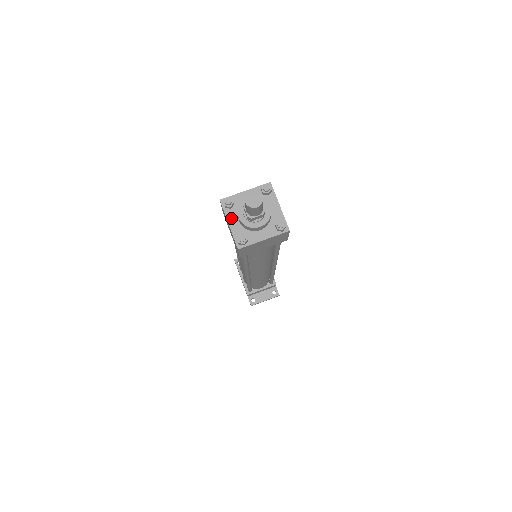
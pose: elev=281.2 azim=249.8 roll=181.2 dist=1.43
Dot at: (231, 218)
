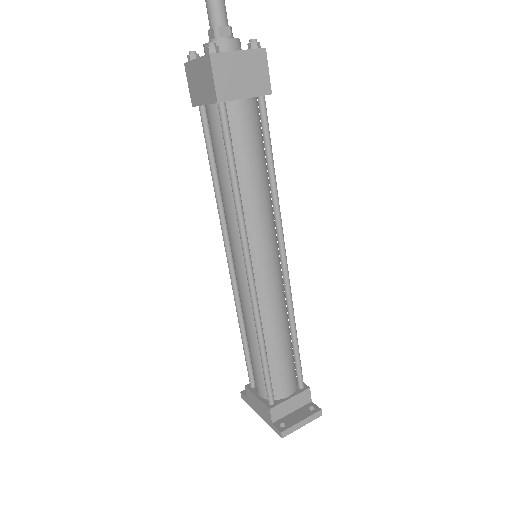
Dot at: occluded
